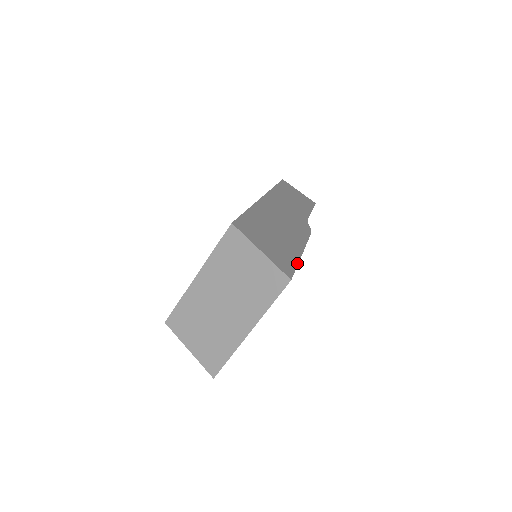
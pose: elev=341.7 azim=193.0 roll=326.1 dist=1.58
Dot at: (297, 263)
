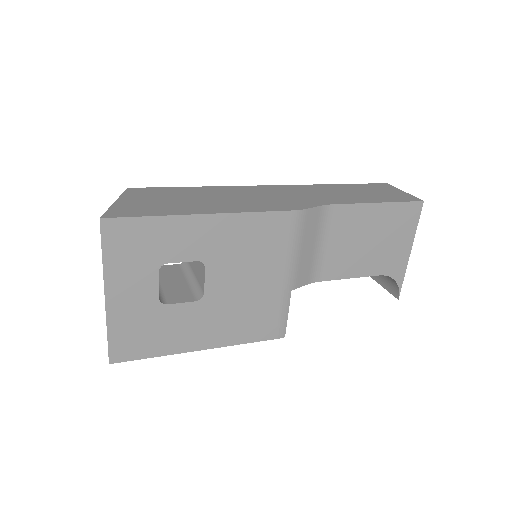
Dot at: (159, 215)
